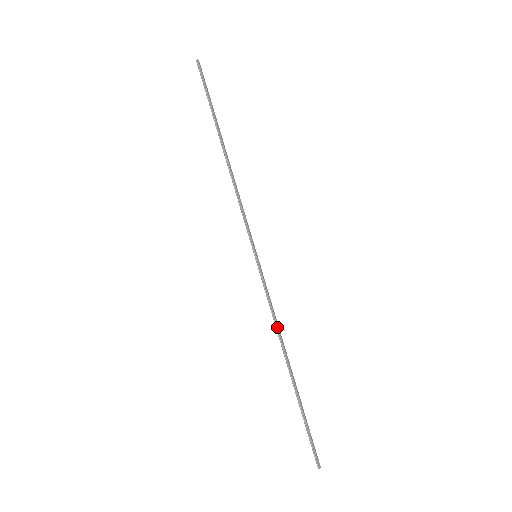
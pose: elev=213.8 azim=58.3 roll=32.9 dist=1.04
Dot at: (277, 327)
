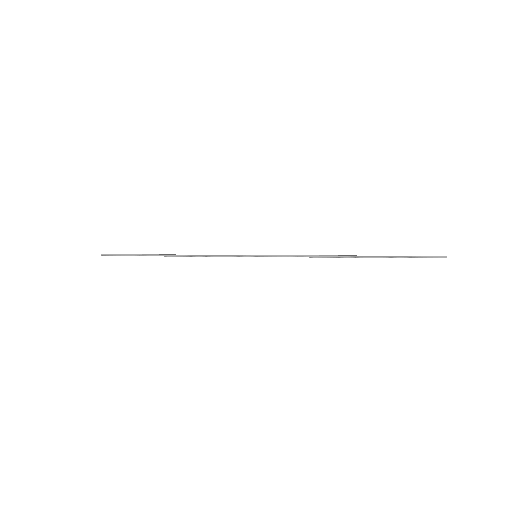
Dot at: (317, 256)
